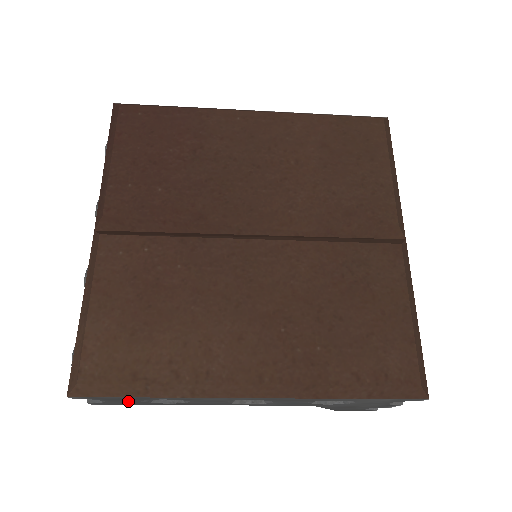
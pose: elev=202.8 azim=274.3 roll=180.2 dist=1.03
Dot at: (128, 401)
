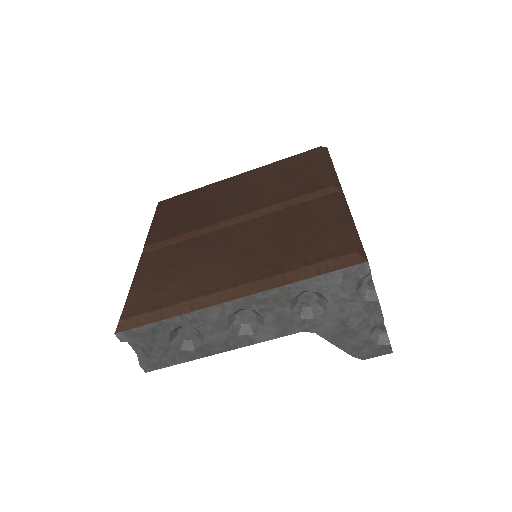
Dot at: (161, 346)
